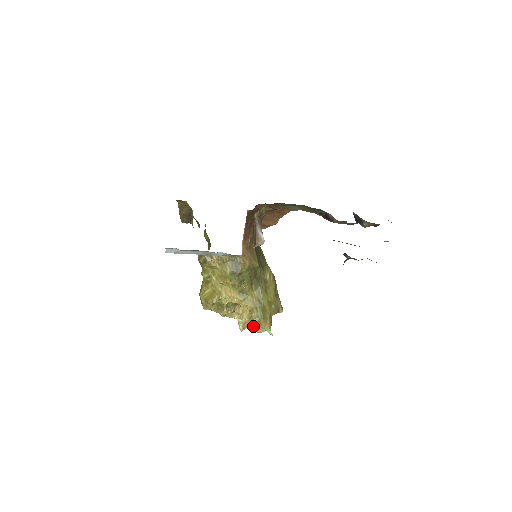
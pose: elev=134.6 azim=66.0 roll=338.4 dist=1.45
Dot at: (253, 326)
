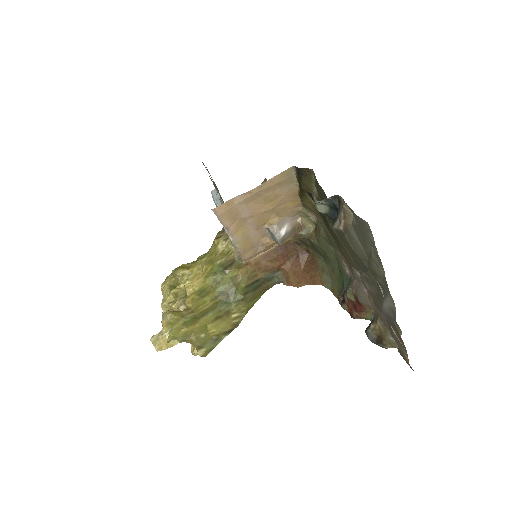
Dot at: (169, 314)
